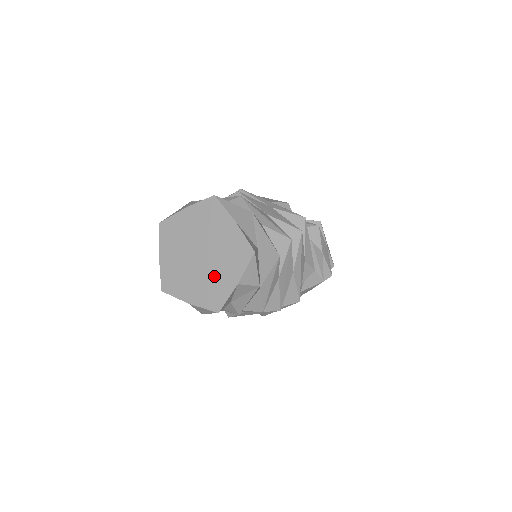
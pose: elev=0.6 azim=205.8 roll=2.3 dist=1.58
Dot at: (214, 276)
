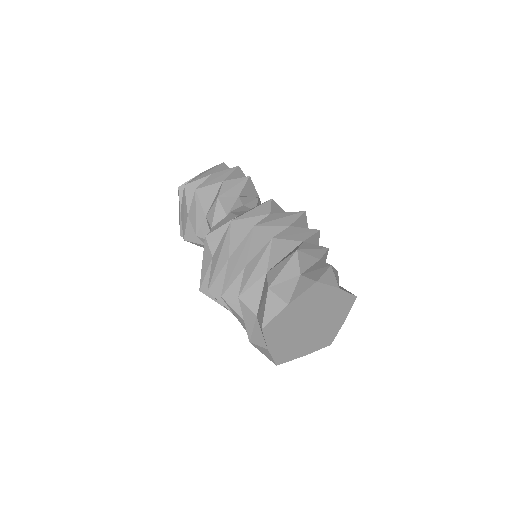
Dot at: (300, 343)
